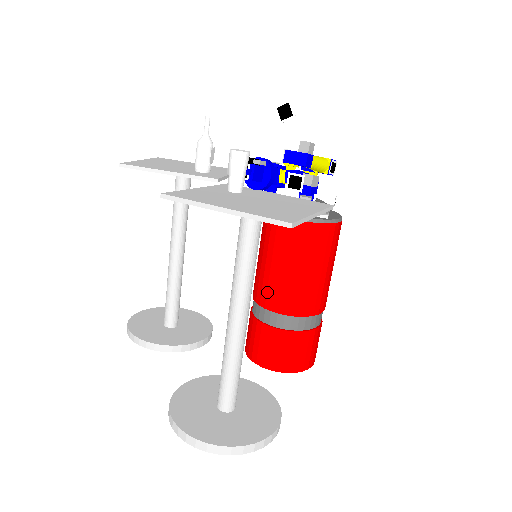
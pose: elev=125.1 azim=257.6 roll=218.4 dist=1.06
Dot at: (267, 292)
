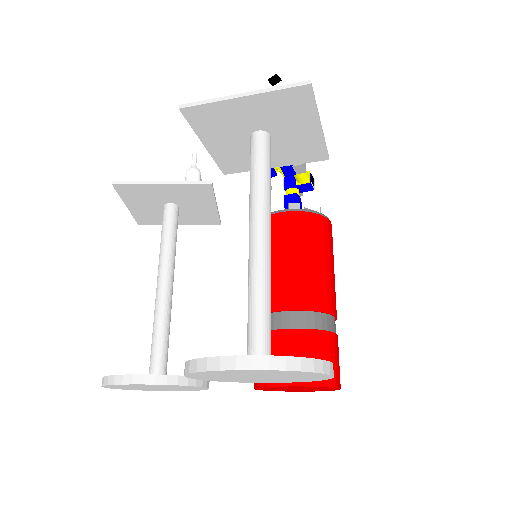
Dot at: (273, 292)
